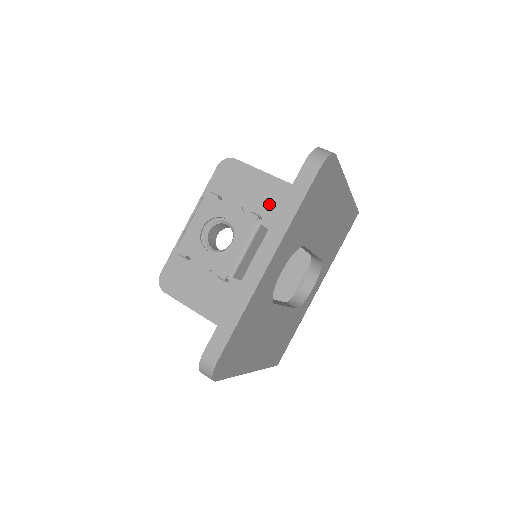
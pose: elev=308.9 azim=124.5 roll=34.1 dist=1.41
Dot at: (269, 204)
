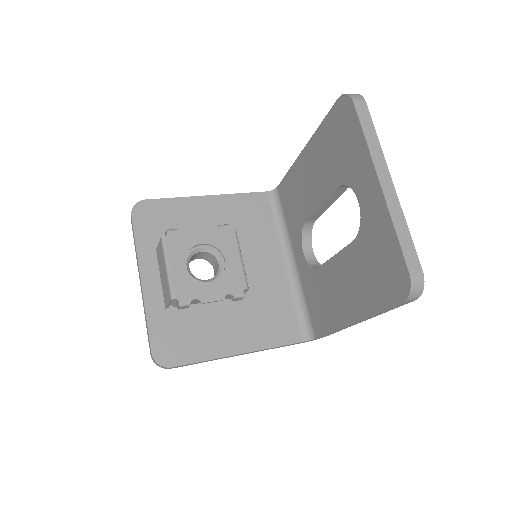
Dot at: (210, 221)
